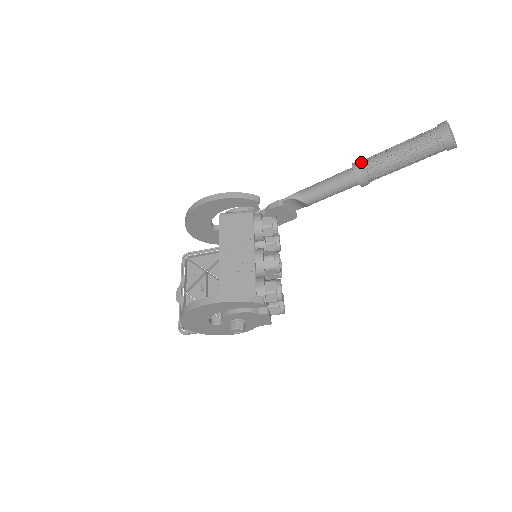
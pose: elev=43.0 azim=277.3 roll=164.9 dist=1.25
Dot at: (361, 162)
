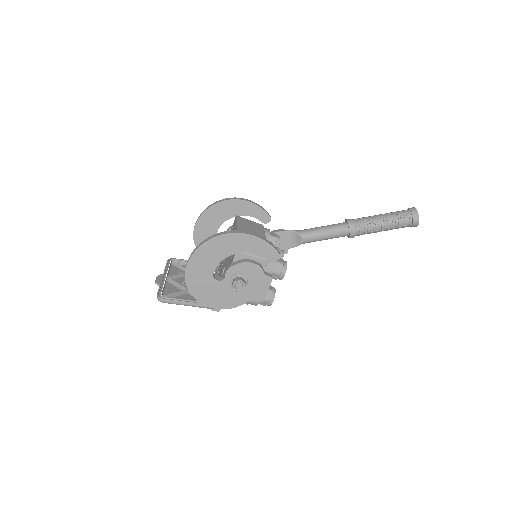
Dot at: (353, 219)
